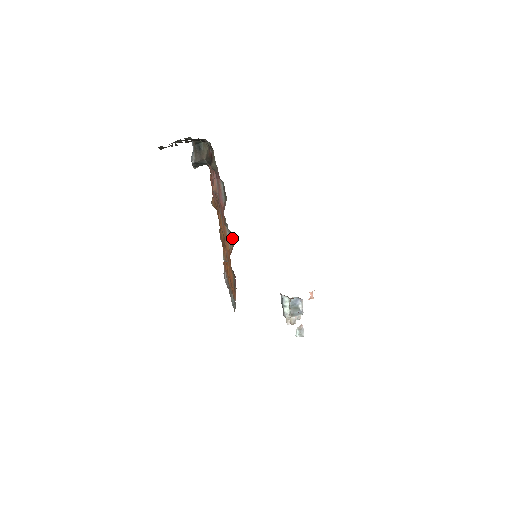
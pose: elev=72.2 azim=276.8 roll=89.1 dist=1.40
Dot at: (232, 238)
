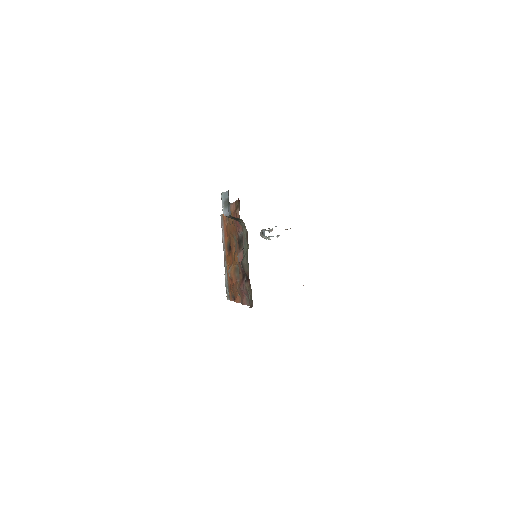
Dot at: occluded
